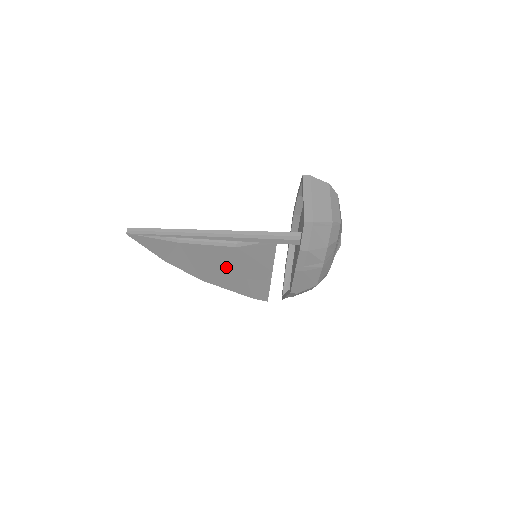
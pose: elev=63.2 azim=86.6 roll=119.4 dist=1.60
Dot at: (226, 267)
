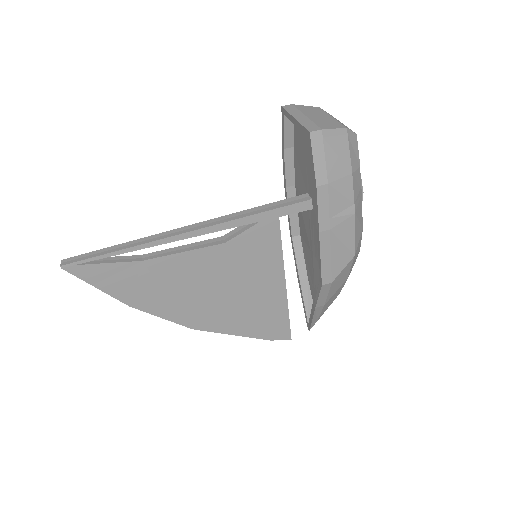
Dot at: (220, 289)
